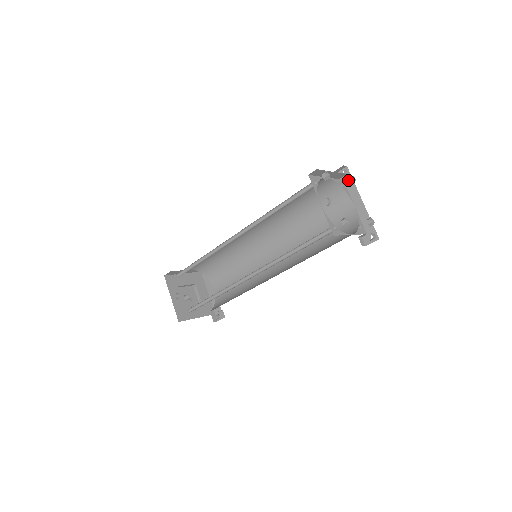
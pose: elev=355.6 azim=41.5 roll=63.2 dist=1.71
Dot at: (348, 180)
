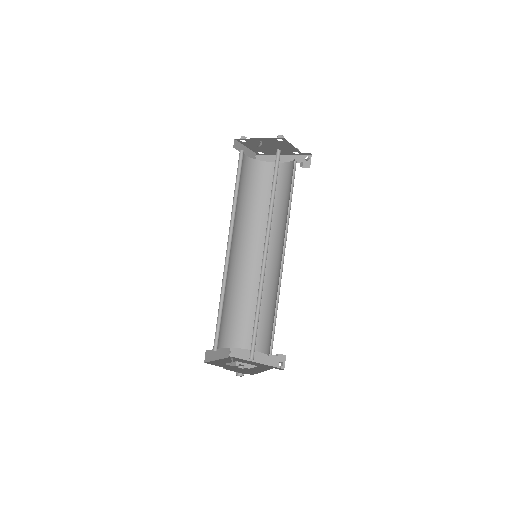
Dot at: occluded
